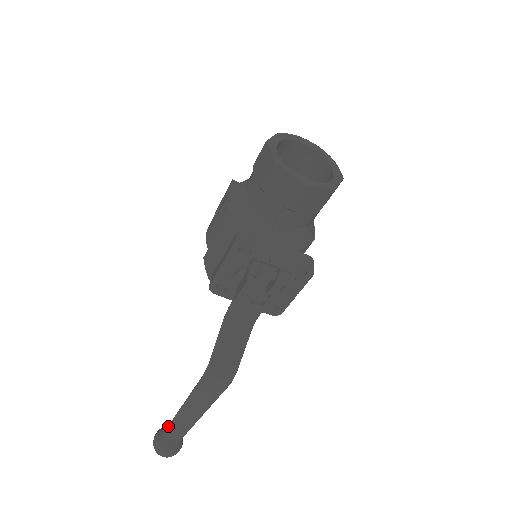
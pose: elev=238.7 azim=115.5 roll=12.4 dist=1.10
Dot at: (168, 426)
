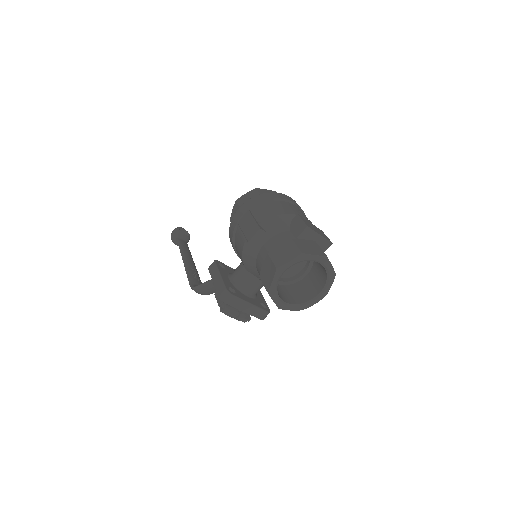
Dot at: (178, 245)
